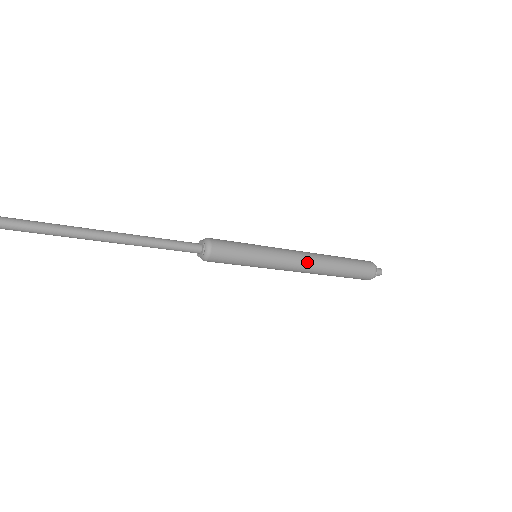
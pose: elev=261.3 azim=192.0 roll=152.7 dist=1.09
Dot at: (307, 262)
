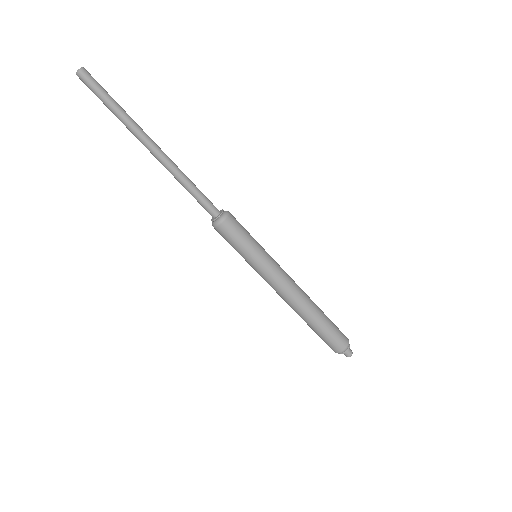
Dot at: (294, 291)
